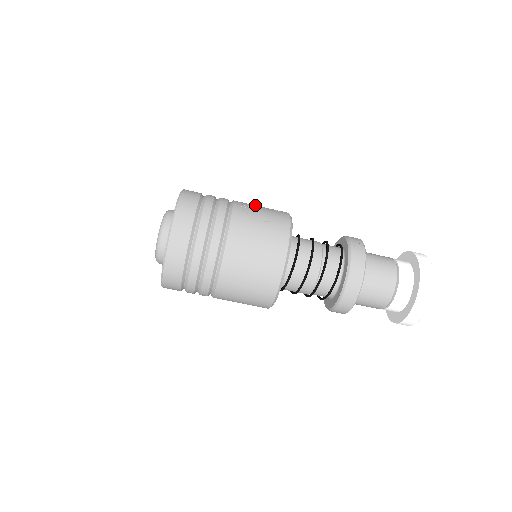
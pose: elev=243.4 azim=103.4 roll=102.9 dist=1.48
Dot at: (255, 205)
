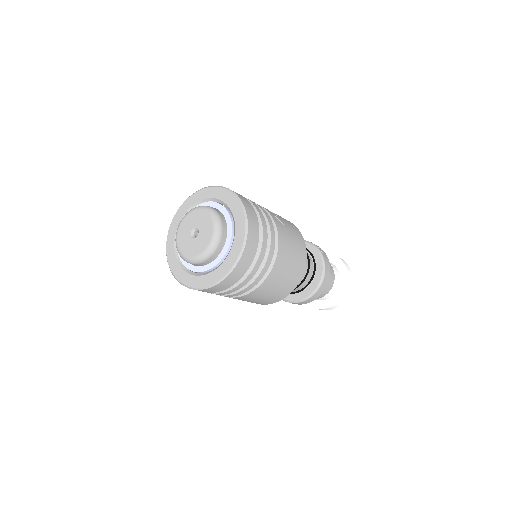
Dot at: occluded
